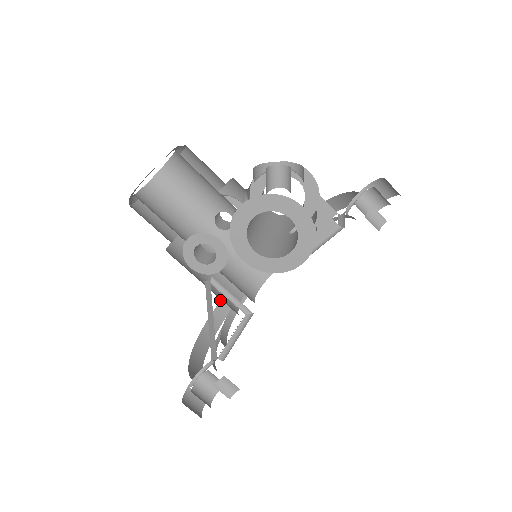
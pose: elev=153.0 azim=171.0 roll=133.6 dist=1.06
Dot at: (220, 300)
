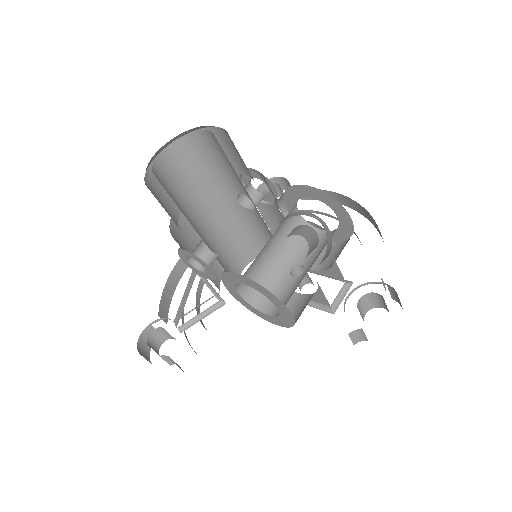
Dot at: occluded
